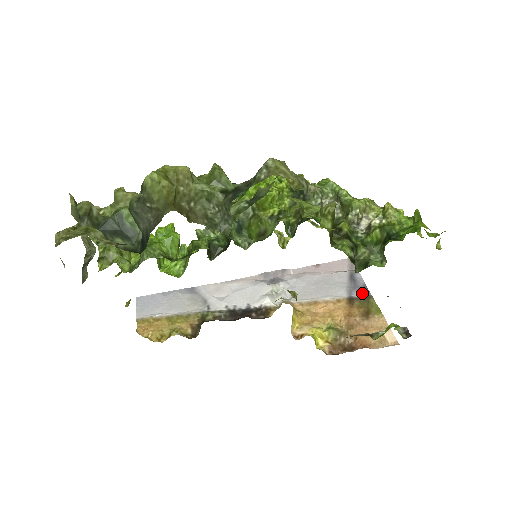
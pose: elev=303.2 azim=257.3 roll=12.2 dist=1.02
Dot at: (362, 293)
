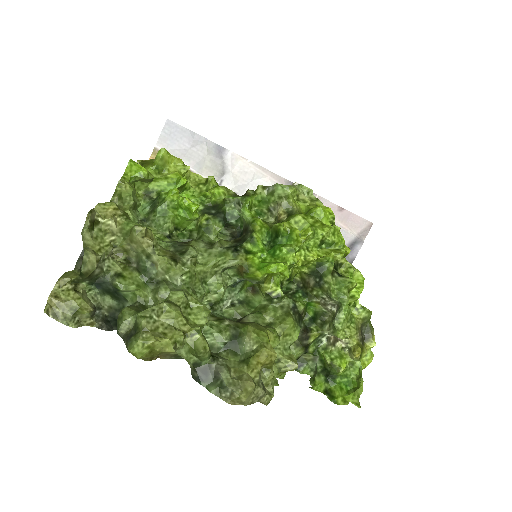
Dot at: occluded
